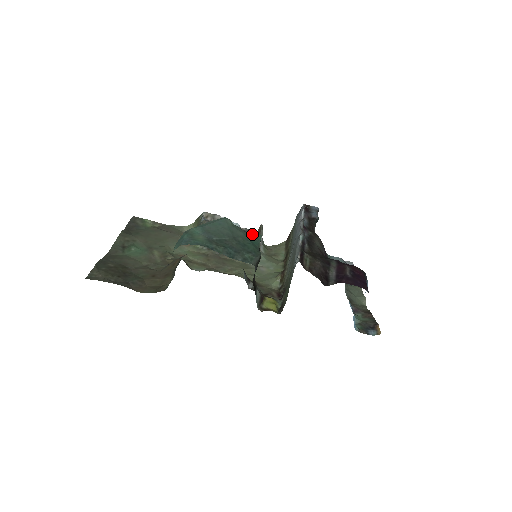
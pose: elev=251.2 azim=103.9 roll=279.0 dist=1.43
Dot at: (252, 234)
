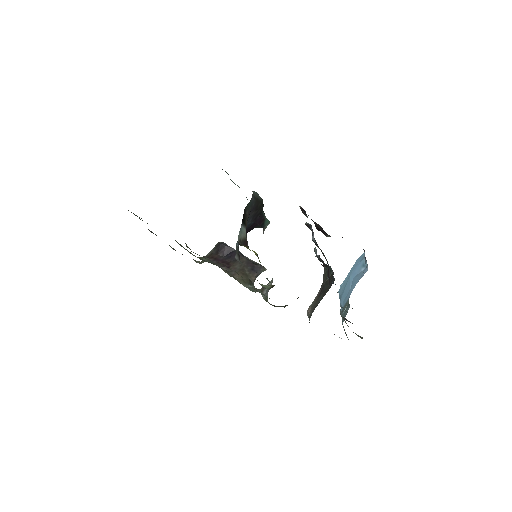
Dot at: (260, 268)
